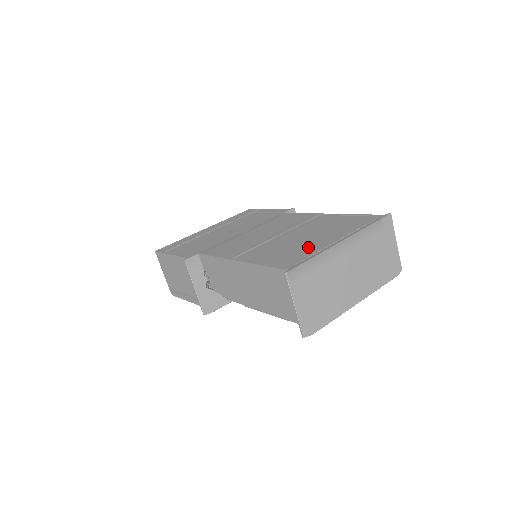
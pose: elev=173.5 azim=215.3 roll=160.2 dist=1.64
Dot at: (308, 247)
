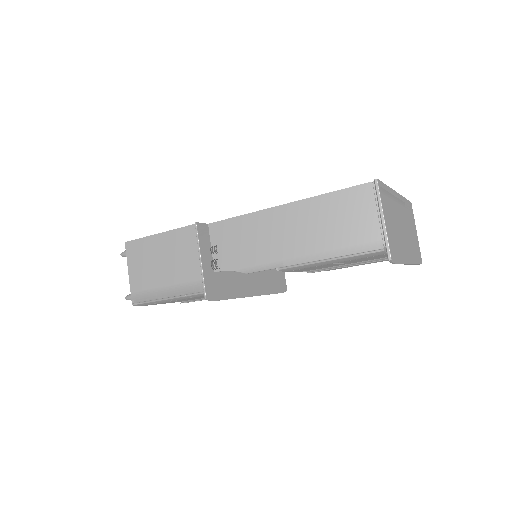
Dot at: occluded
